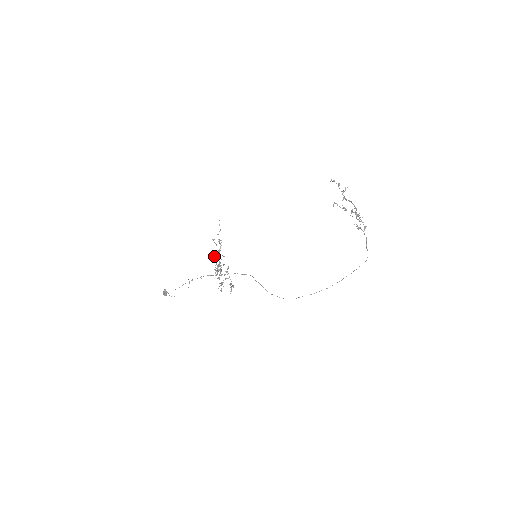
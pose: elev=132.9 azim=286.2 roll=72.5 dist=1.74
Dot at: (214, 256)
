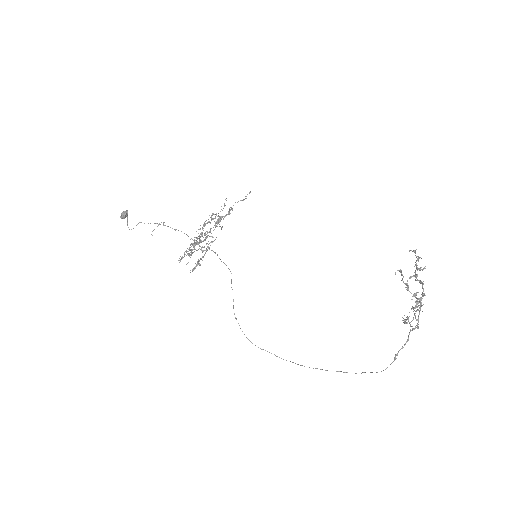
Dot at: occluded
